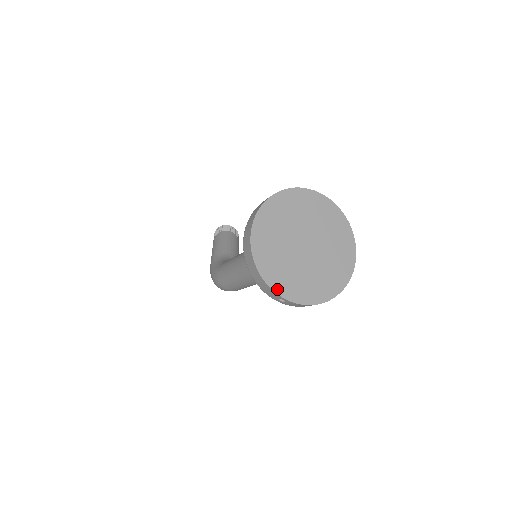
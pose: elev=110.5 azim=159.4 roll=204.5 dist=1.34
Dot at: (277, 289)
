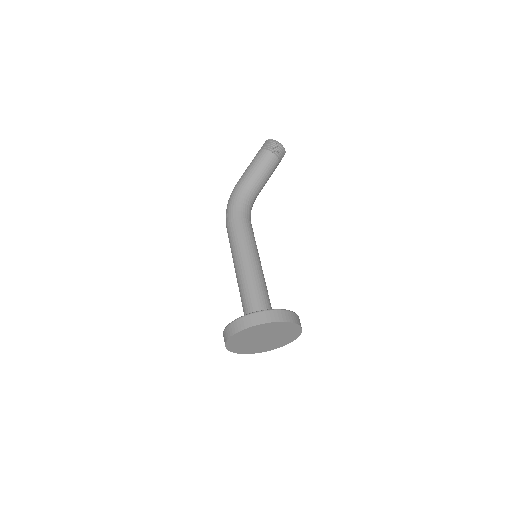
Dot at: (228, 347)
